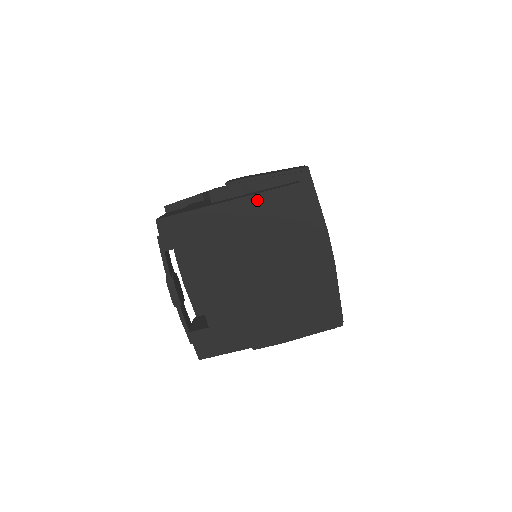
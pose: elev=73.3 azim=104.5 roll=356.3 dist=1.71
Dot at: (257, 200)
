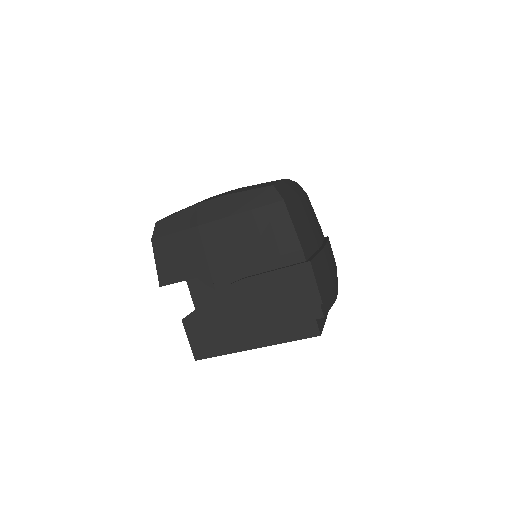
Dot at: occluded
